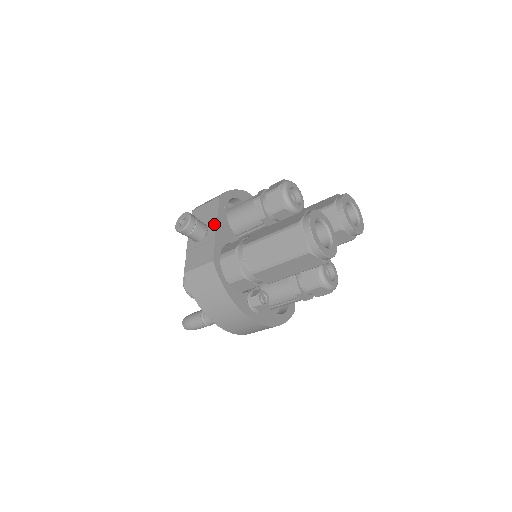
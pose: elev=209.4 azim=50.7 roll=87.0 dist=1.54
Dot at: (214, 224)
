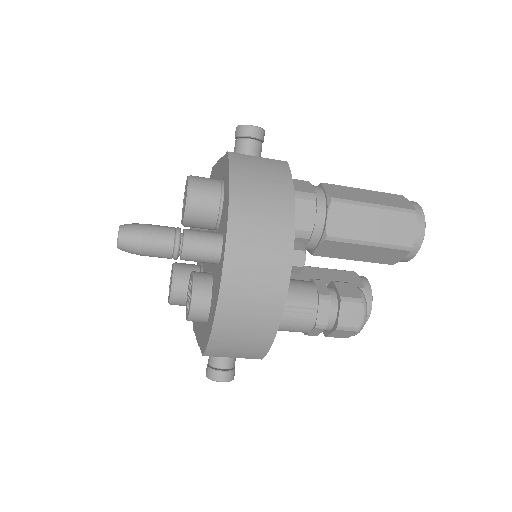
Dot at: occluded
